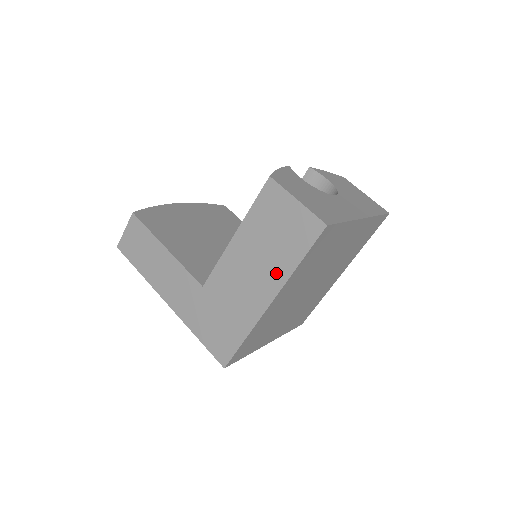
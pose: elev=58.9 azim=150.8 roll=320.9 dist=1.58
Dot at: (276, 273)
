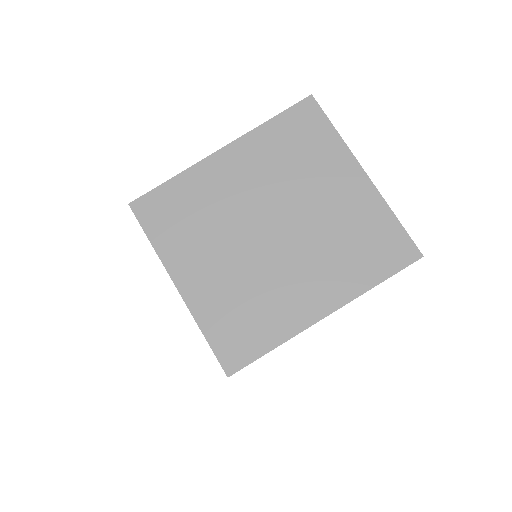
Dot at: occluded
